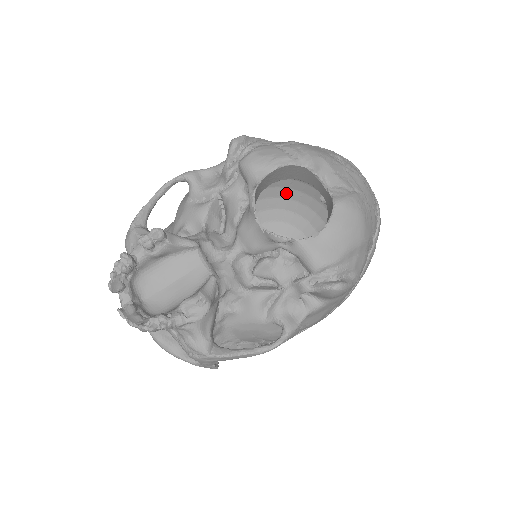
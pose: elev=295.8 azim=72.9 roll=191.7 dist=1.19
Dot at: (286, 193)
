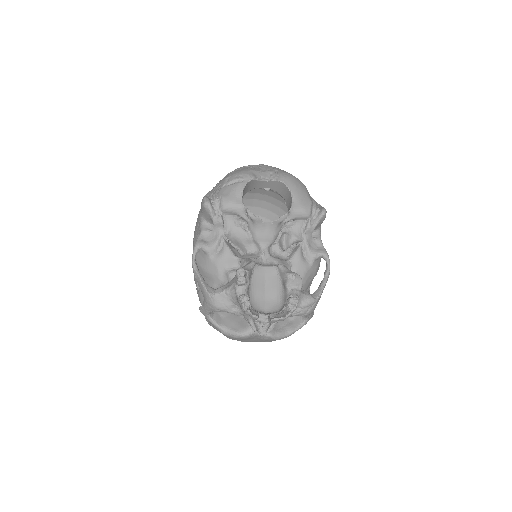
Dot at: occluded
